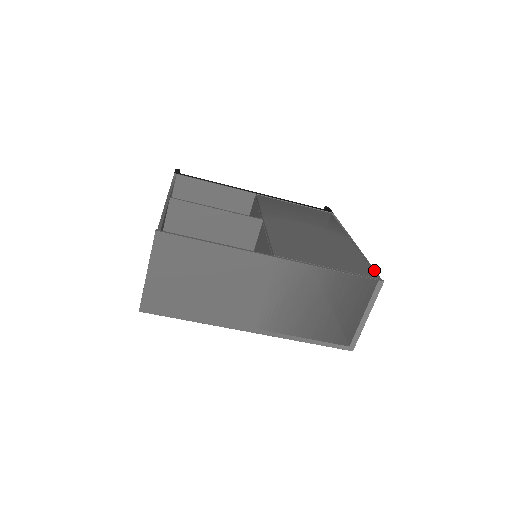
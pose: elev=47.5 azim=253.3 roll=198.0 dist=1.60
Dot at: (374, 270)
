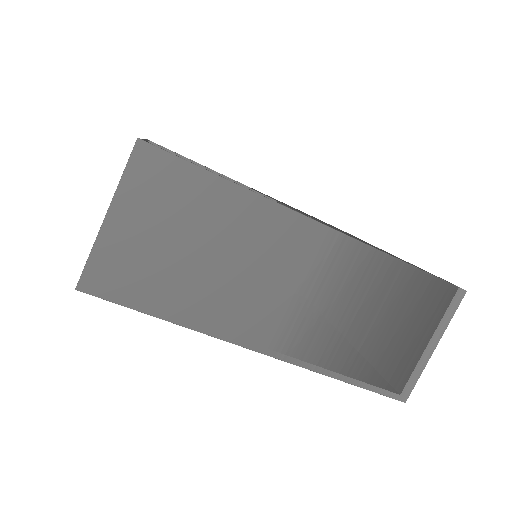
Dot at: occluded
